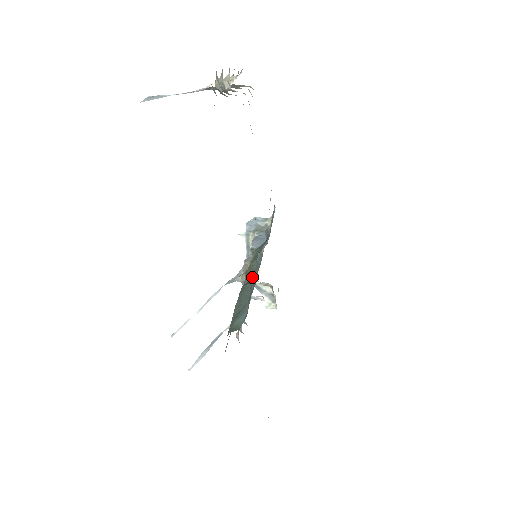
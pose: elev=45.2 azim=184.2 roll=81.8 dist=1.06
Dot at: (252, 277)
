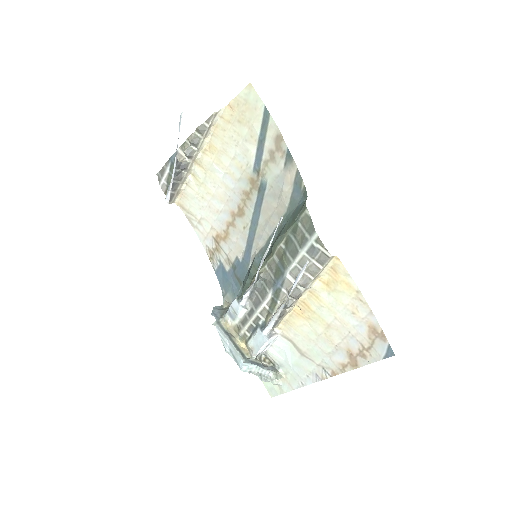
Dot at: (269, 252)
